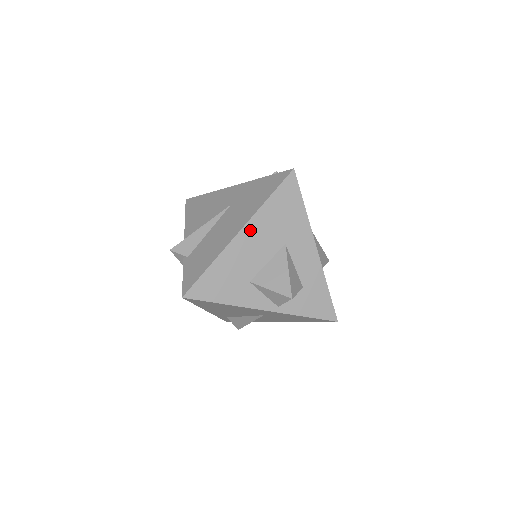
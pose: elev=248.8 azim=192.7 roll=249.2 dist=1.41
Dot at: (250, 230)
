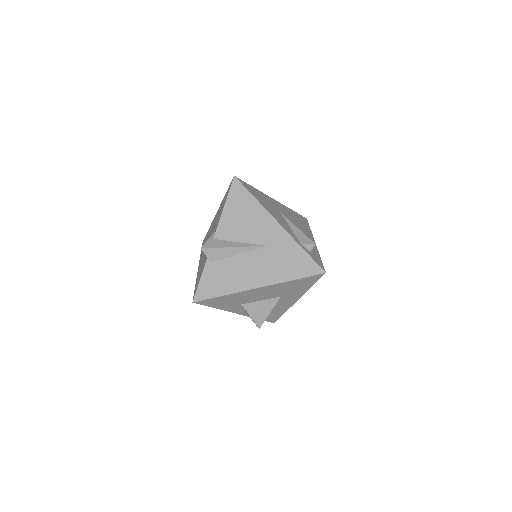
Dot at: (266, 288)
